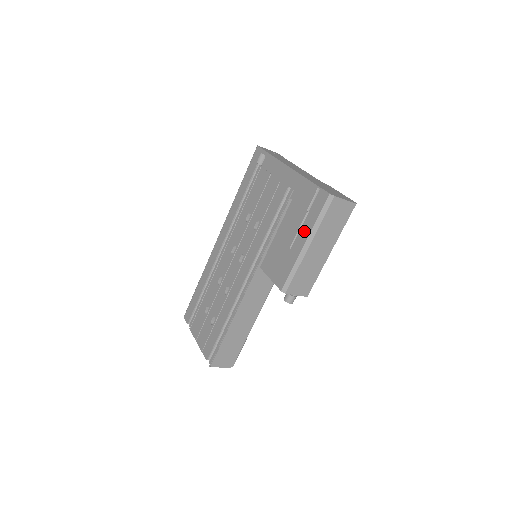
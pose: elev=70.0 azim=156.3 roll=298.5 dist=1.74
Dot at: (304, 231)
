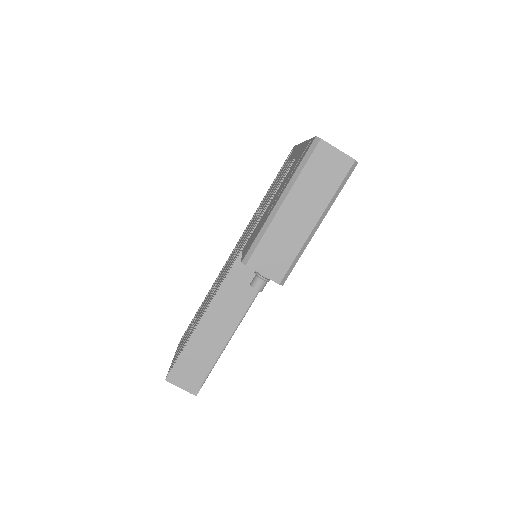
Dot at: (283, 188)
